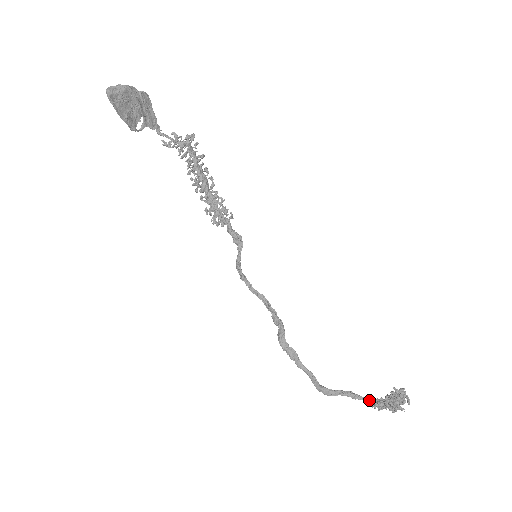
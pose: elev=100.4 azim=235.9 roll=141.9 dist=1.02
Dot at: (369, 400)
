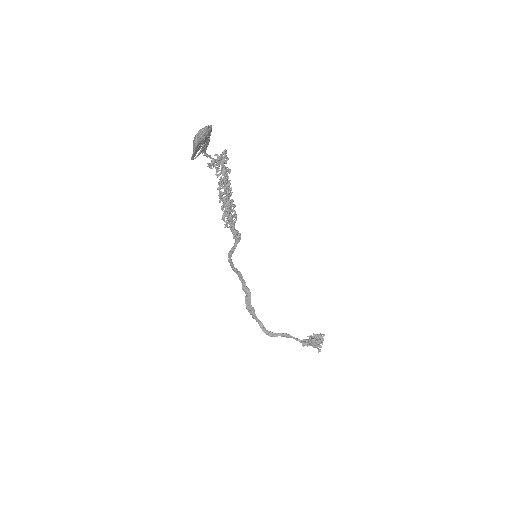
Dot at: (297, 339)
